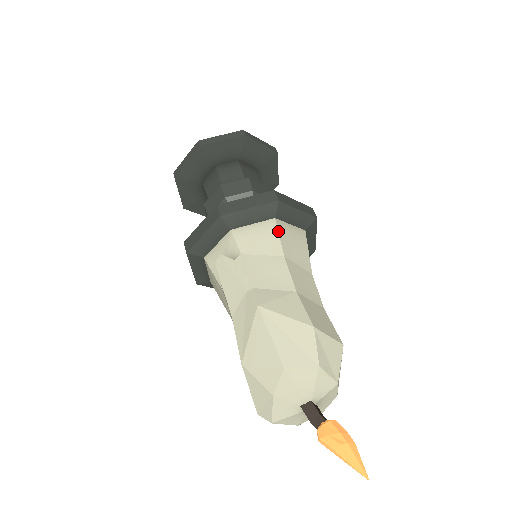
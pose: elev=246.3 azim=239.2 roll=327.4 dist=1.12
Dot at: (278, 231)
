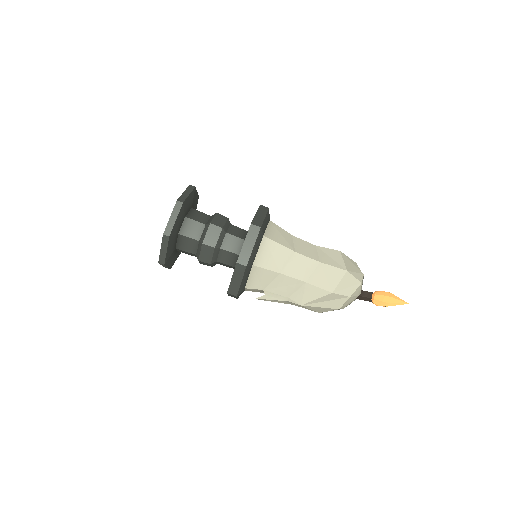
Dot at: (262, 268)
